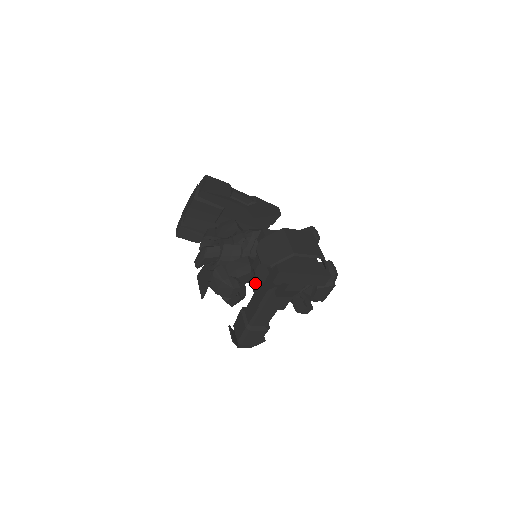
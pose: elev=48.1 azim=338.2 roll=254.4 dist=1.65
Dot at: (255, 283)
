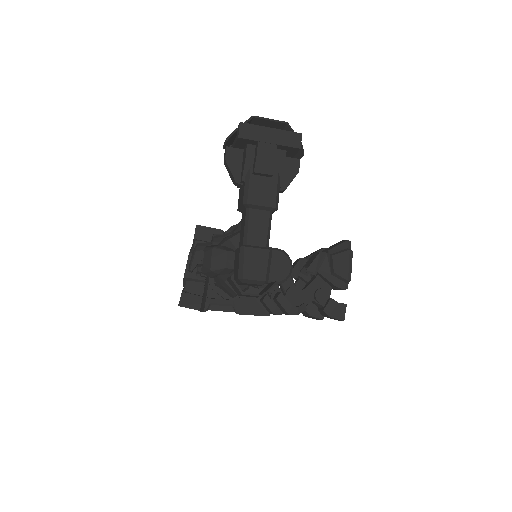
Dot at: (238, 201)
